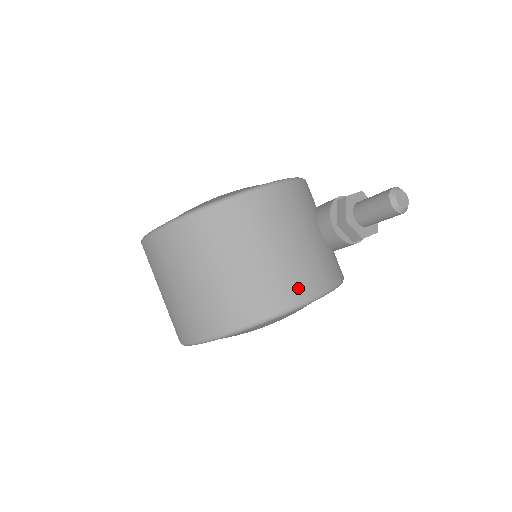
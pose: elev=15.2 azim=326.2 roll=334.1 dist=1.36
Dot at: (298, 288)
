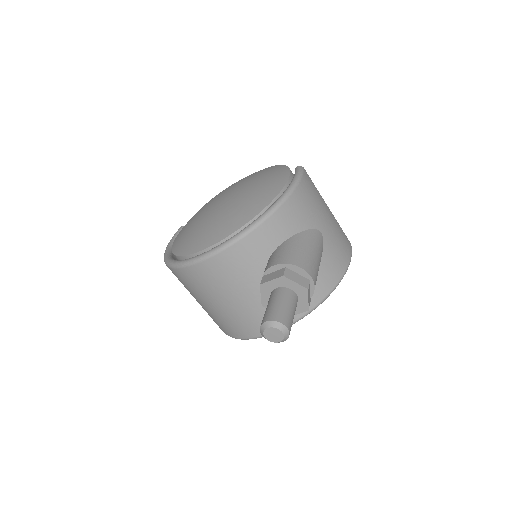
Dot at: (244, 330)
